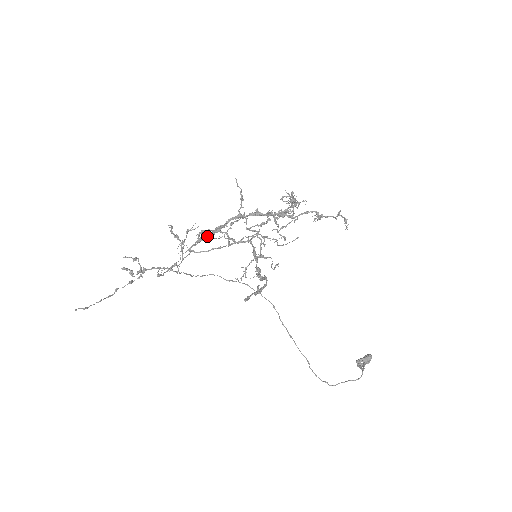
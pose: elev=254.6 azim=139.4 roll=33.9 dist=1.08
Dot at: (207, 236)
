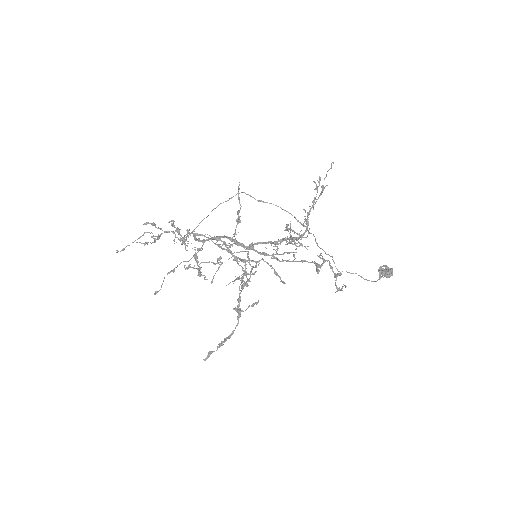
Dot at: occluded
